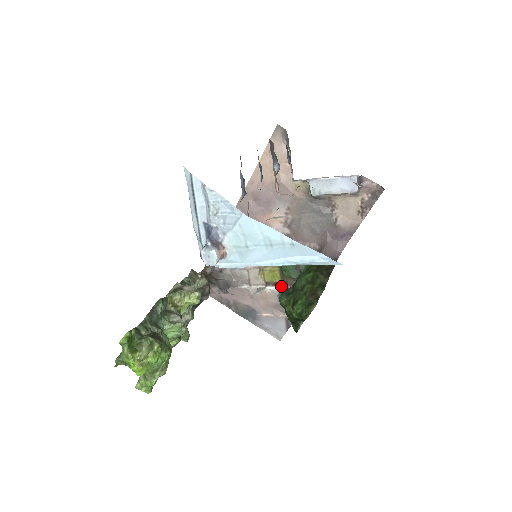
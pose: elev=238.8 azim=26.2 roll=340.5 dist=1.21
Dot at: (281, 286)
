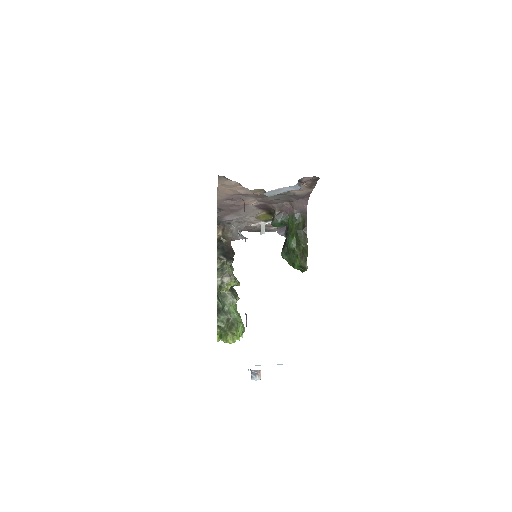
Dot at: occluded
